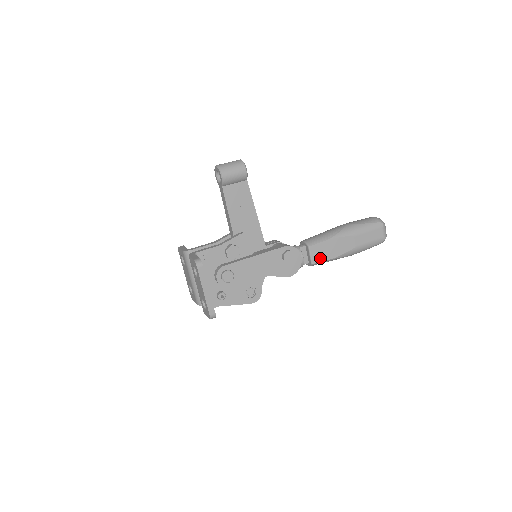
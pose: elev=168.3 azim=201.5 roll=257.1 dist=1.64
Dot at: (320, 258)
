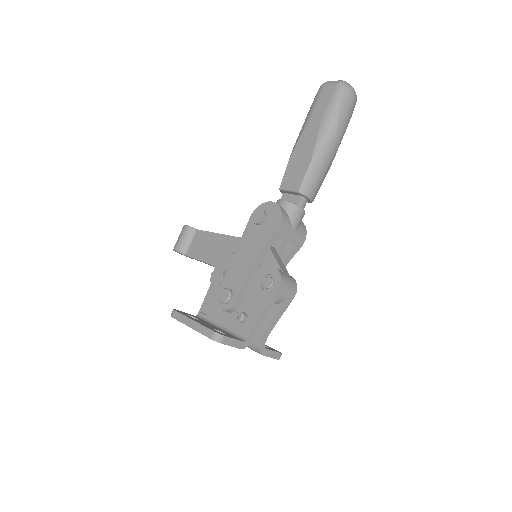
Dot at: (299, 179)
